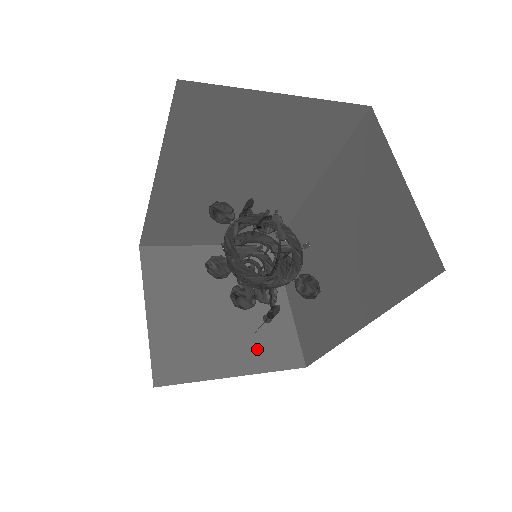
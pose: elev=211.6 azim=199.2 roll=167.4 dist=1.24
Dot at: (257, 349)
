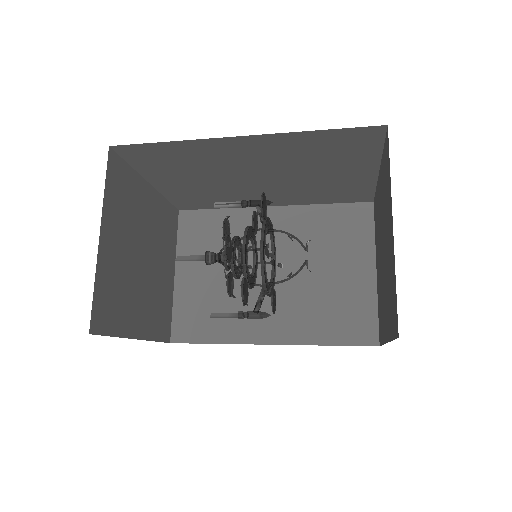
Dot at: (153, 315)
